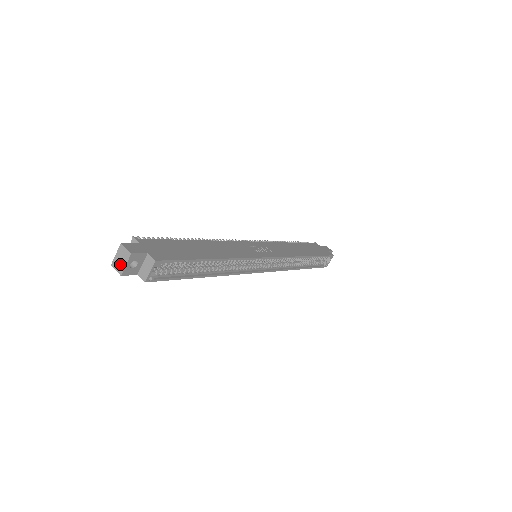
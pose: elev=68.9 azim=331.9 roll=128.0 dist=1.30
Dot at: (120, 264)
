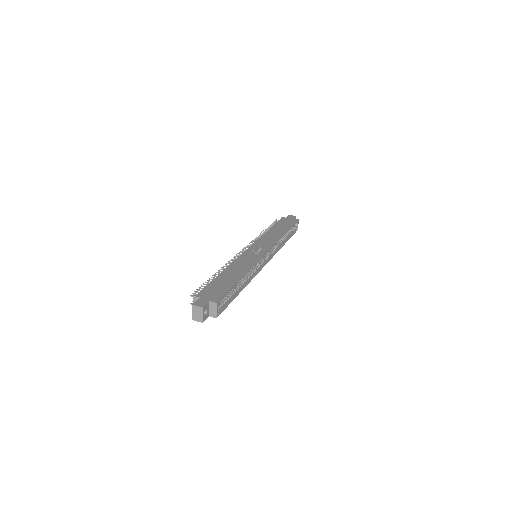
Dot at: (198, 317)
